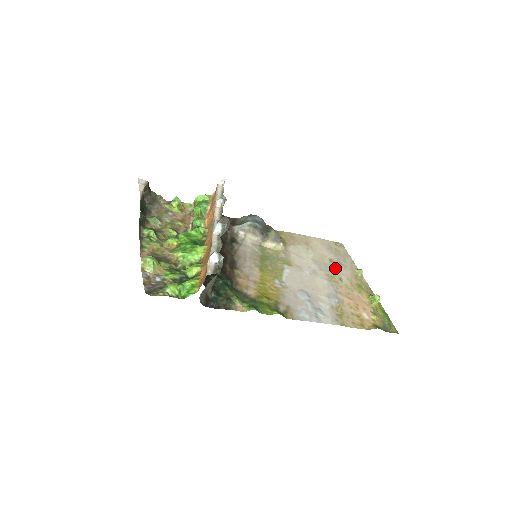
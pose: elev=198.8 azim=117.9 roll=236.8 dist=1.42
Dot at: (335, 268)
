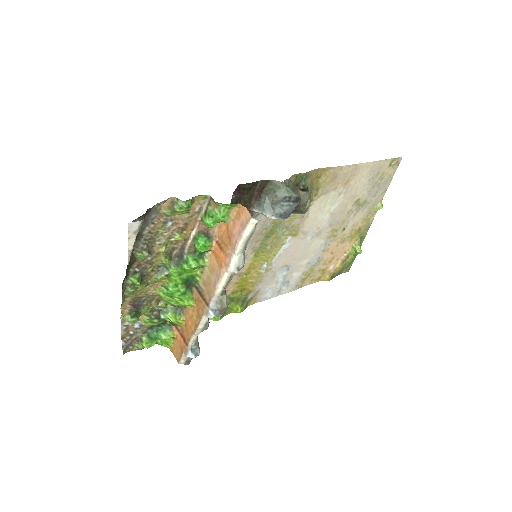
Dot at: (351, 214)
